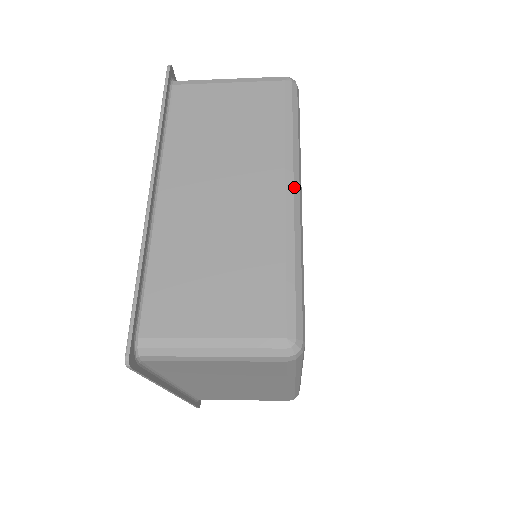
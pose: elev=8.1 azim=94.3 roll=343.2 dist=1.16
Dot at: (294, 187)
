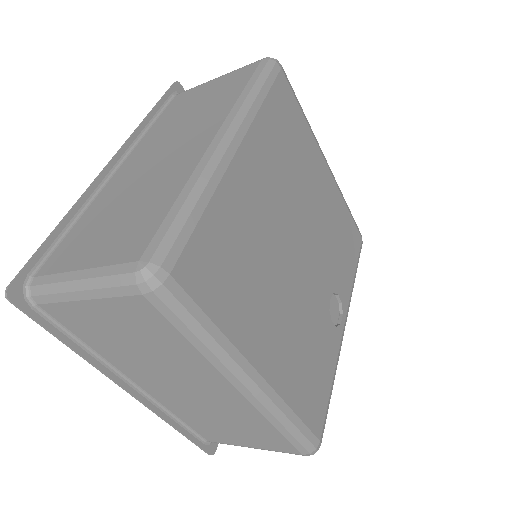
Dot at: (226, 133)
